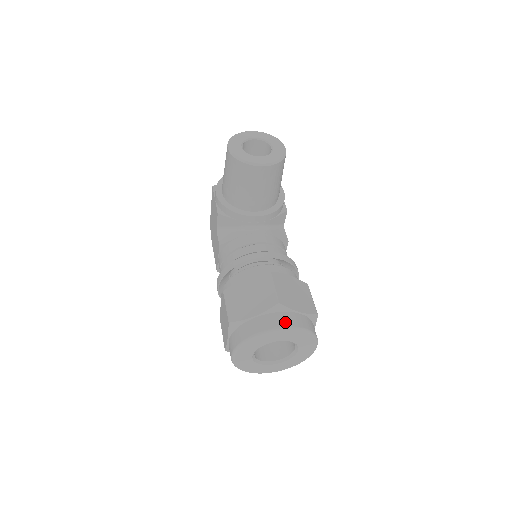
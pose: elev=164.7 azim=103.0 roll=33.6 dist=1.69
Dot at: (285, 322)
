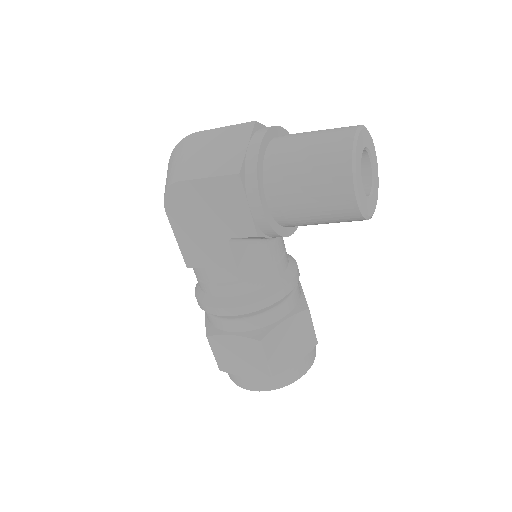
Dot at: (314, 354)
